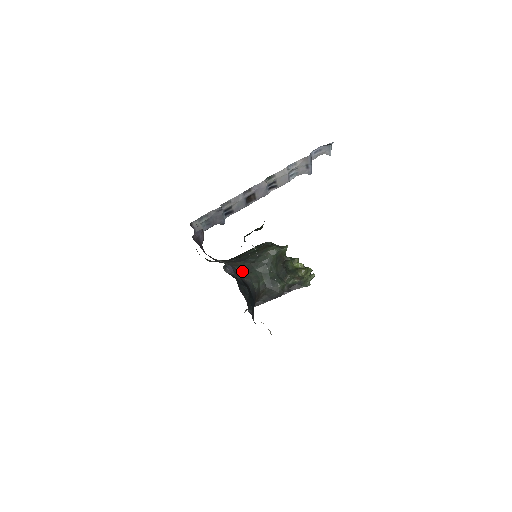
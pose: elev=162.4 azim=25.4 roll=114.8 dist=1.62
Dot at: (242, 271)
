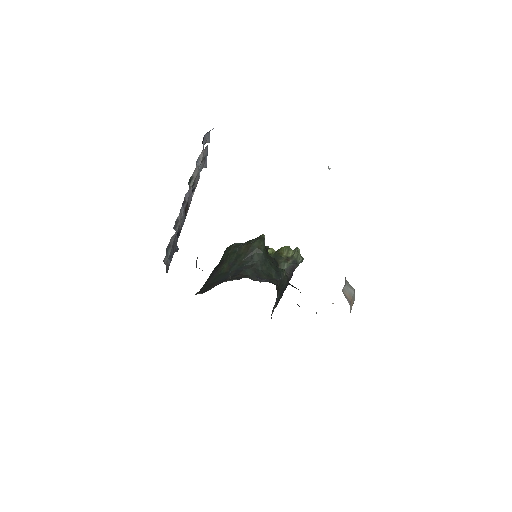
Dot at: (255, 278)
